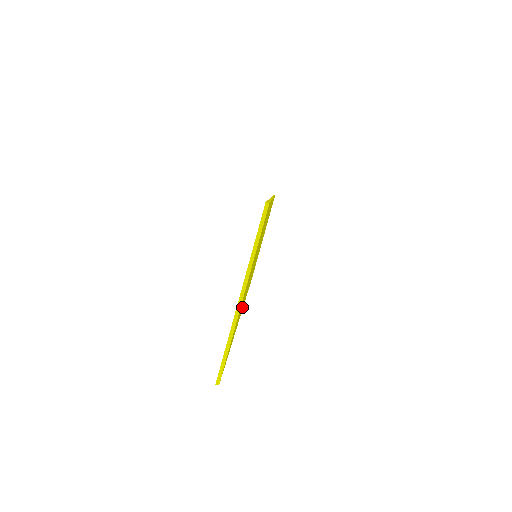
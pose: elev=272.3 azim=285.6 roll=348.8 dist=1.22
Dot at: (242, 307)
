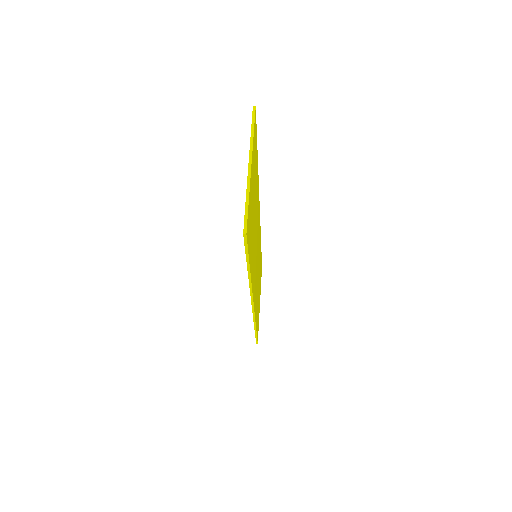
Dot at: (253, 274)
